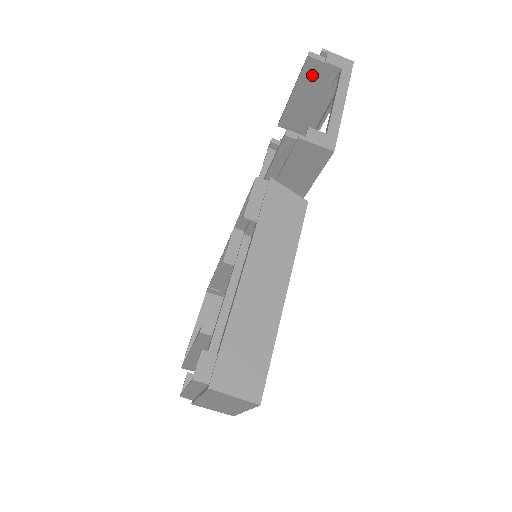
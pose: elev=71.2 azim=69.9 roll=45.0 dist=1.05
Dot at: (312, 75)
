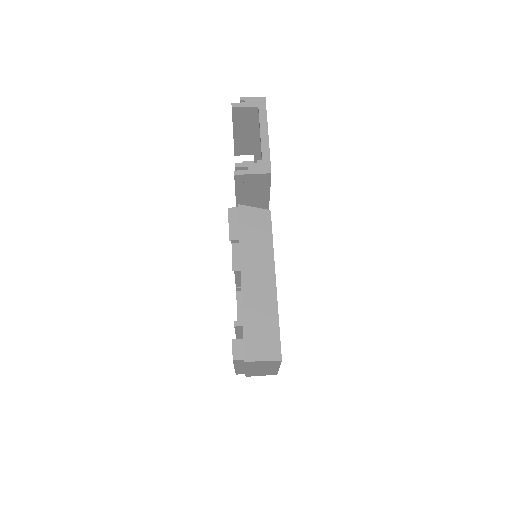
Dot at: (241, 117)
